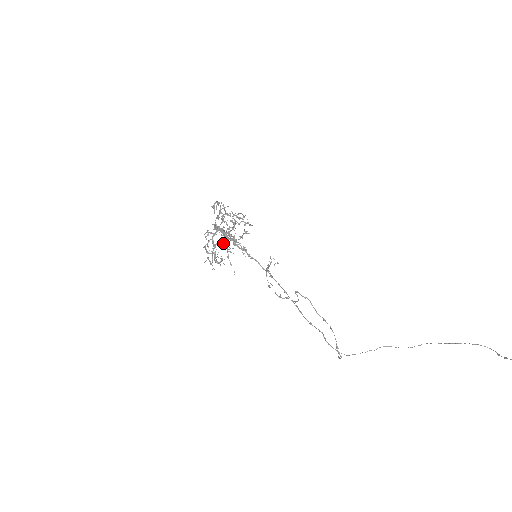
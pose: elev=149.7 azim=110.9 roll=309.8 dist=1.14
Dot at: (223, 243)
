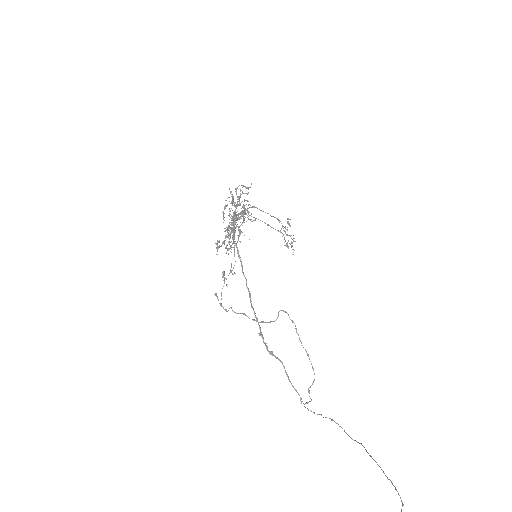
Dot at: (240, 230)
